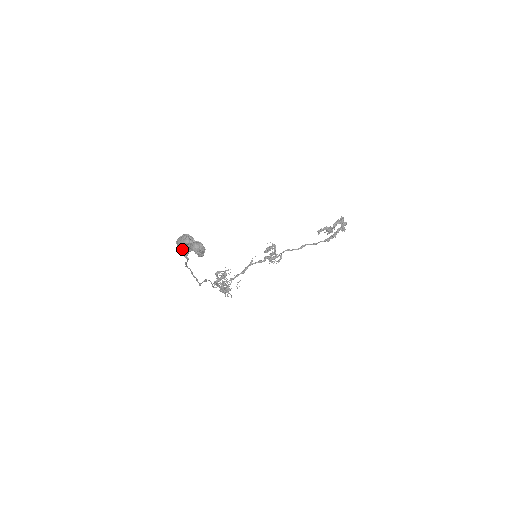
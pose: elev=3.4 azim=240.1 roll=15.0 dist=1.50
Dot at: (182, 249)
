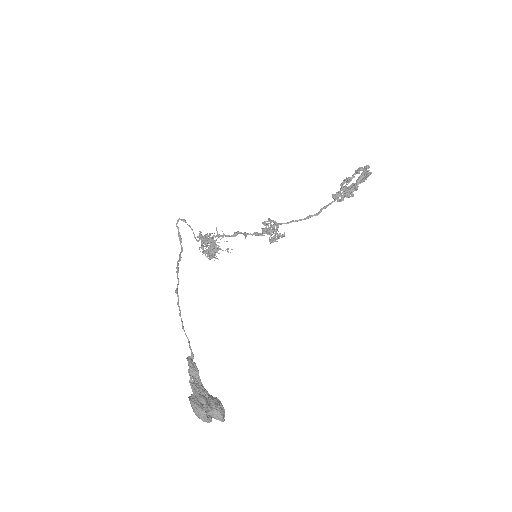
Dot at: occluded
